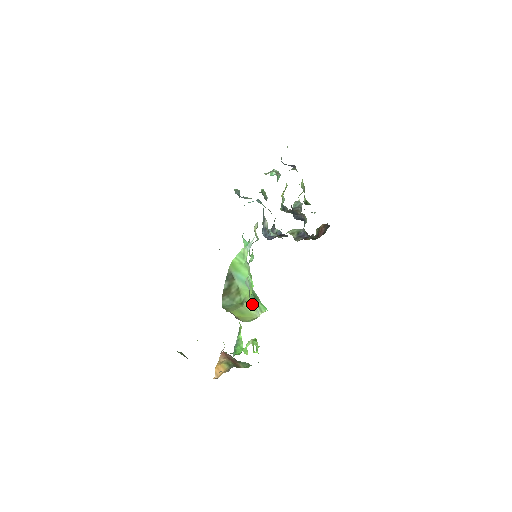
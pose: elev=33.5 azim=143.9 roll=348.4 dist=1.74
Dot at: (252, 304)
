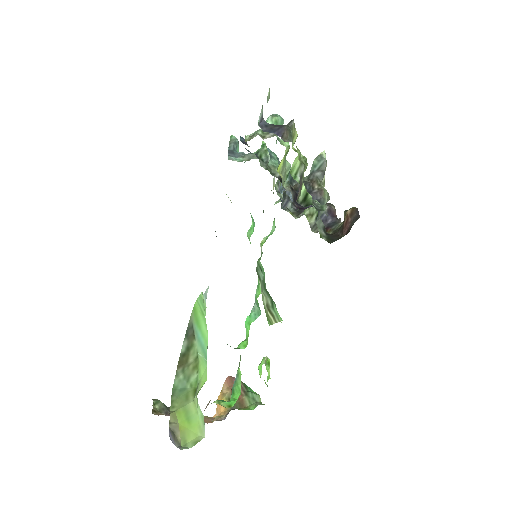
Dot at: (199, 408)
